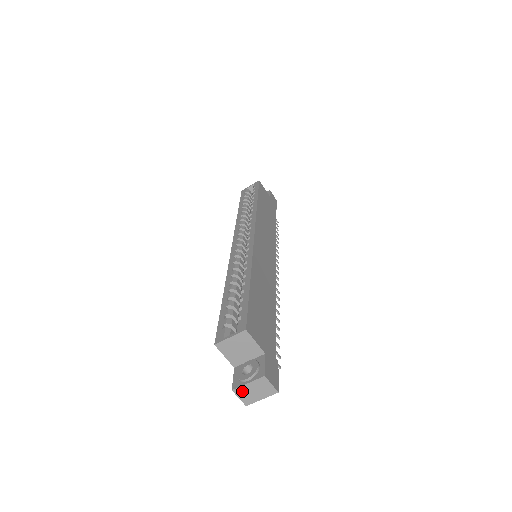
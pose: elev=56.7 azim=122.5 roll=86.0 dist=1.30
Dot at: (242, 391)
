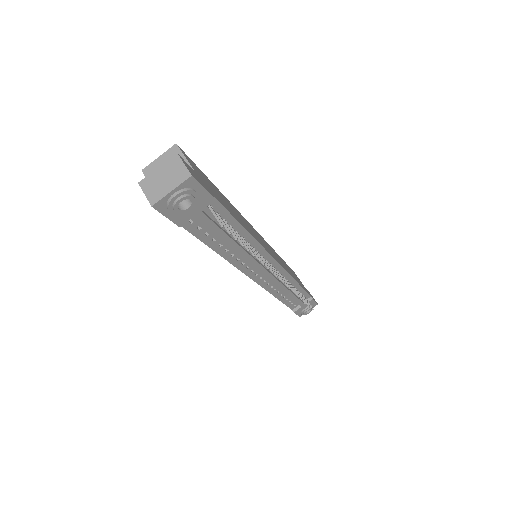
Dot at: (149, 182)
